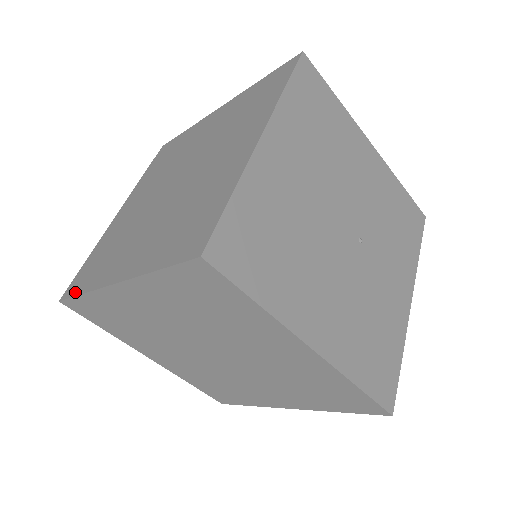
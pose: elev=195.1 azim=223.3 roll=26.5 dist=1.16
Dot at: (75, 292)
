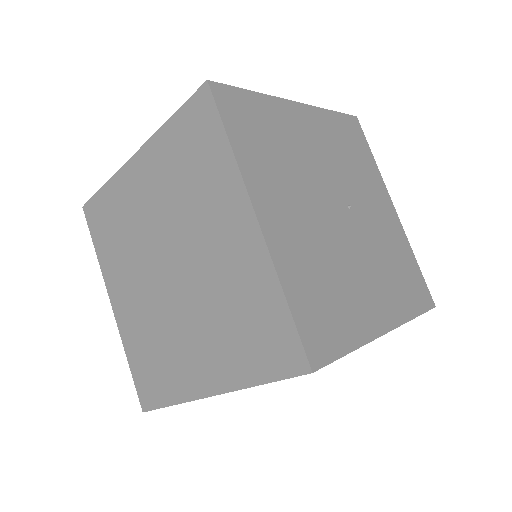
Dot at: (158, 403)
